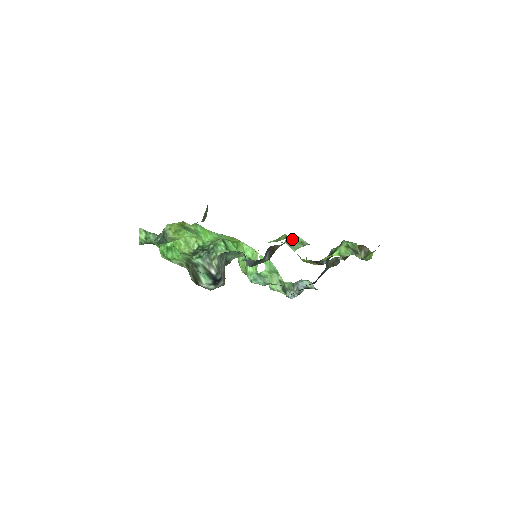
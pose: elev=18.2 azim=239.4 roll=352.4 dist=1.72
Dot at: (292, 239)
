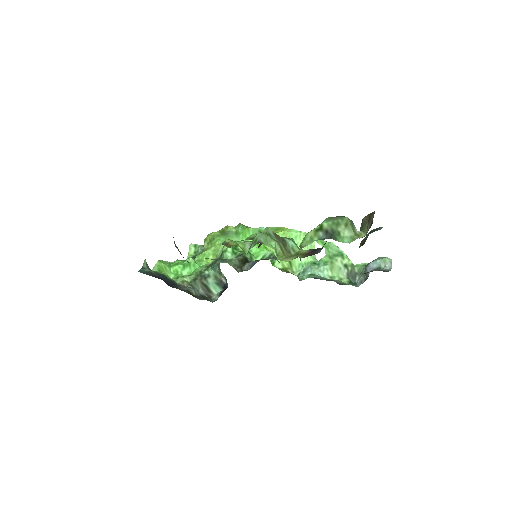
Dot at: occluded
